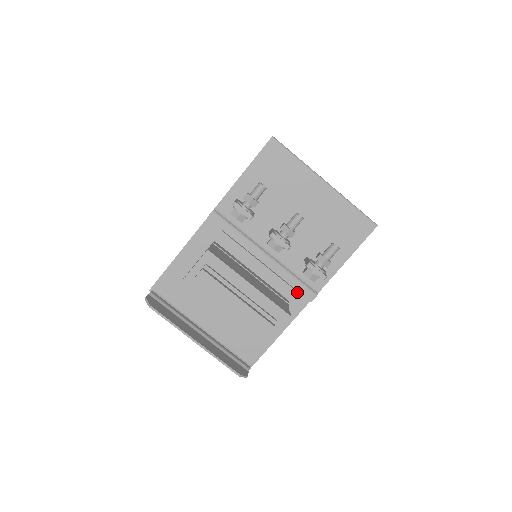
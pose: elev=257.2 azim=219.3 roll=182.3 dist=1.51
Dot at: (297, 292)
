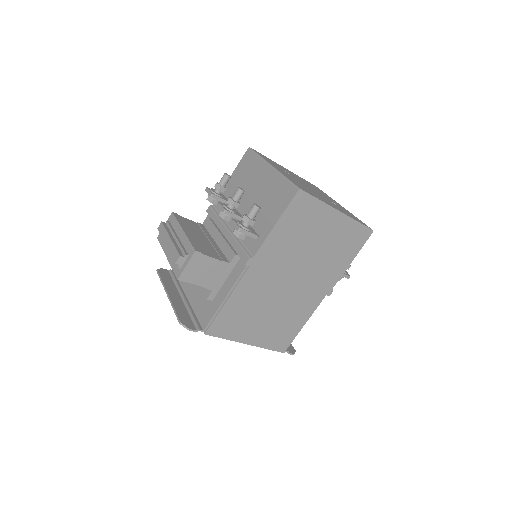
Dot at: (241, 259)
